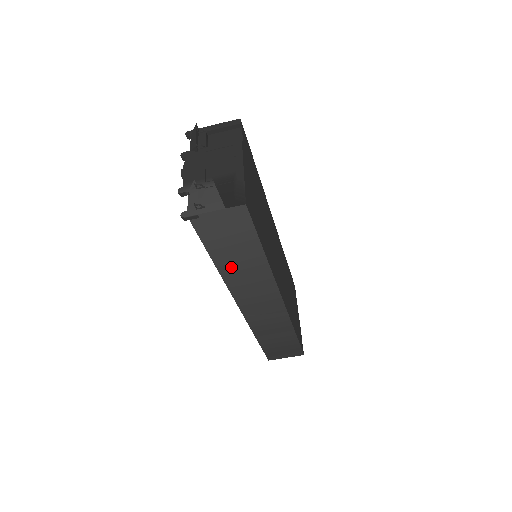
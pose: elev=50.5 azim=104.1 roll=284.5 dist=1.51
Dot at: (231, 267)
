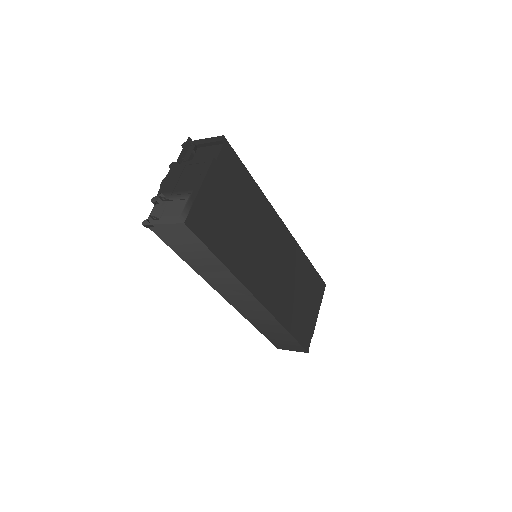
Dot at: (201, 268)
